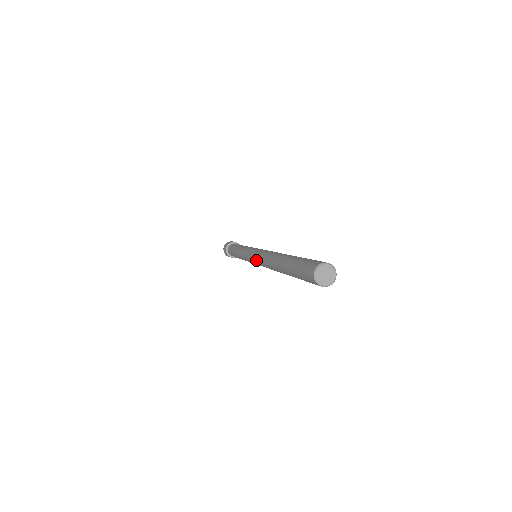
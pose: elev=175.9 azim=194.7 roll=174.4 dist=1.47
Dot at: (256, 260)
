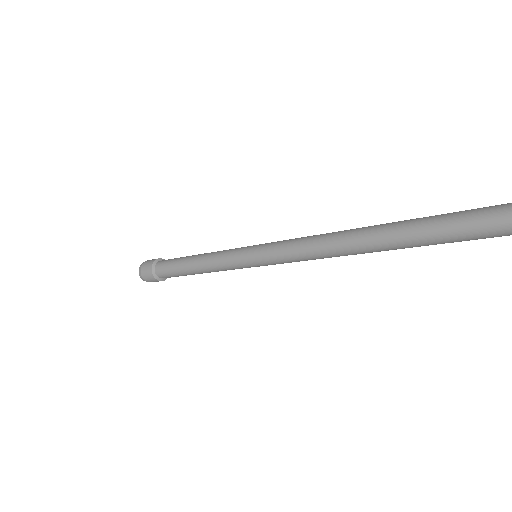
Dot at: (283, 252)
